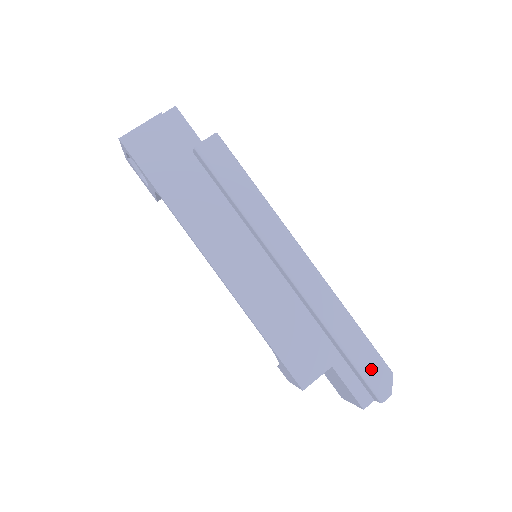
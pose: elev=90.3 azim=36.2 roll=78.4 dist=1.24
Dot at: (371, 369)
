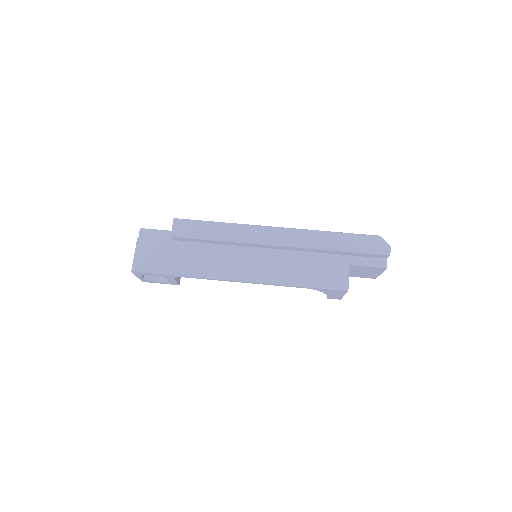
Dot at: (367, 245)
